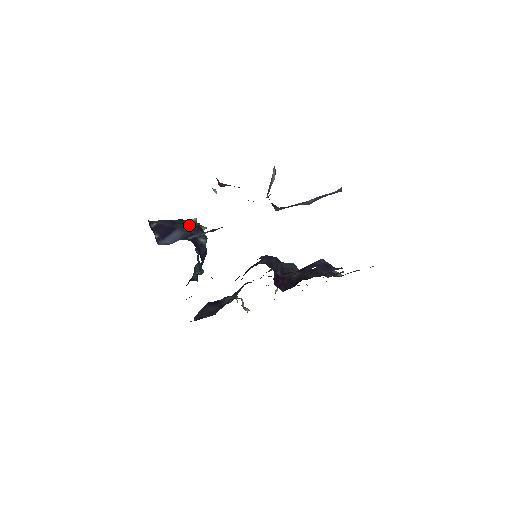
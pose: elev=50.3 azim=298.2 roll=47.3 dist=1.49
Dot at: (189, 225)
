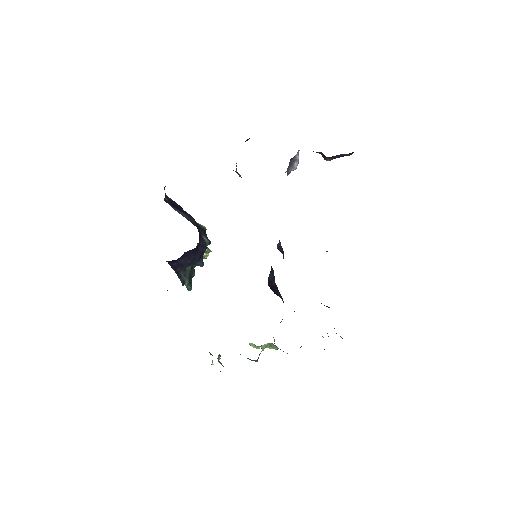
Dot at: (198, 225)
